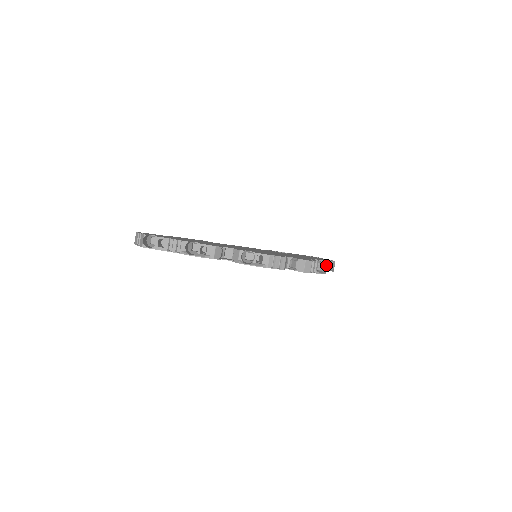
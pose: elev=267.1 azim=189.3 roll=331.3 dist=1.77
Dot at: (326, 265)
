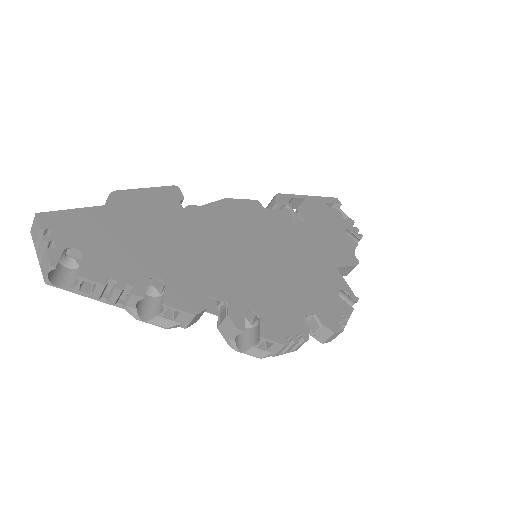
Dot at: (352, 269)
